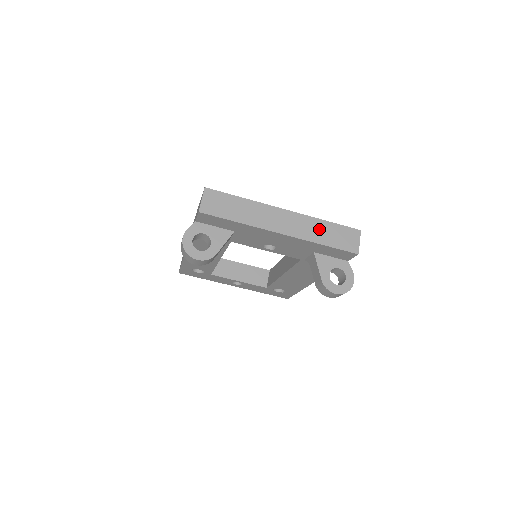
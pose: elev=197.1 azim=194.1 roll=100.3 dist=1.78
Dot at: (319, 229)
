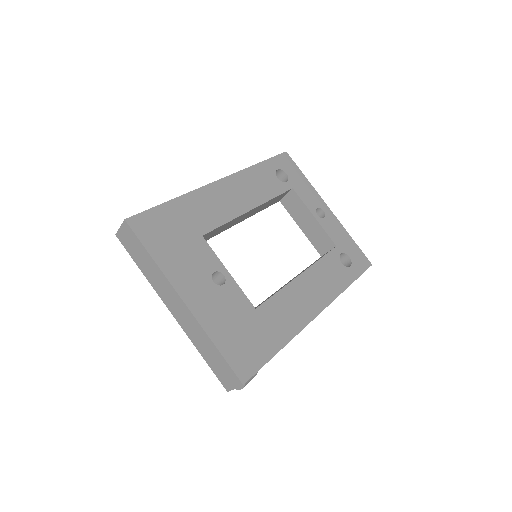
Dot at: (204, 343)
